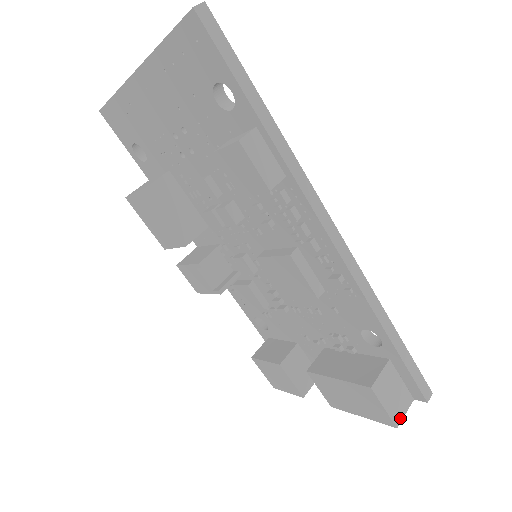
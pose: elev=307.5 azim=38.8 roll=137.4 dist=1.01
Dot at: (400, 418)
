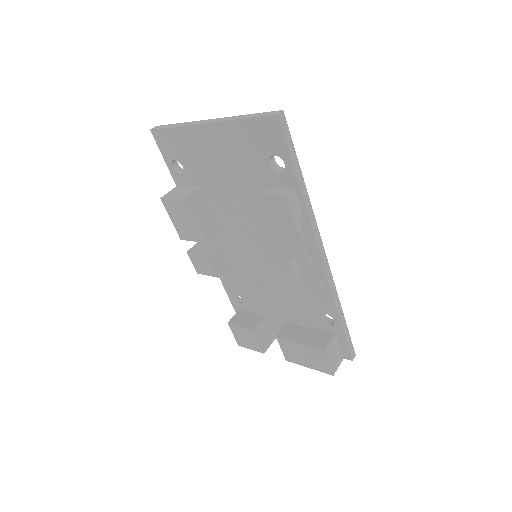
Dot at: (336, 370)
